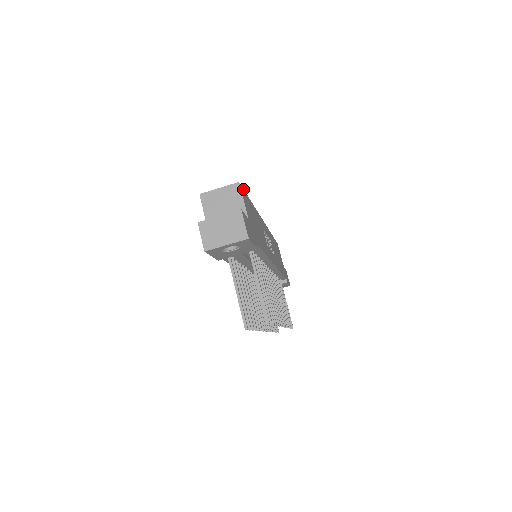
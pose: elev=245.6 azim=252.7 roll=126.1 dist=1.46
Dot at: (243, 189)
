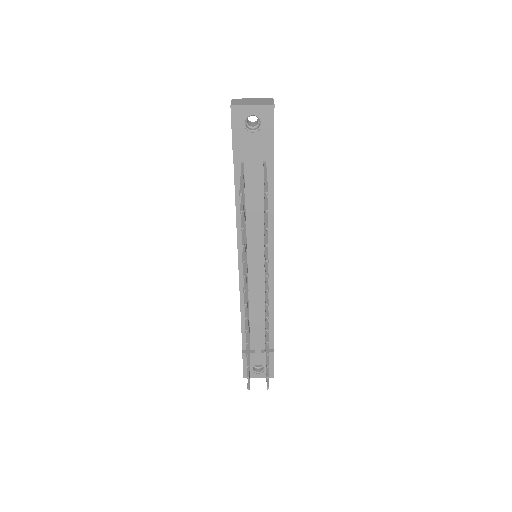
Dot at: occluded
